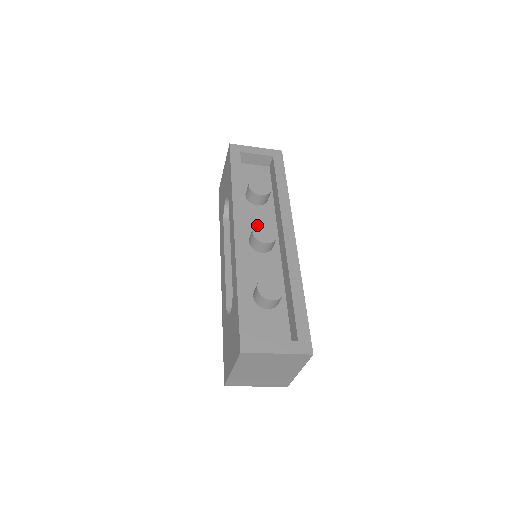
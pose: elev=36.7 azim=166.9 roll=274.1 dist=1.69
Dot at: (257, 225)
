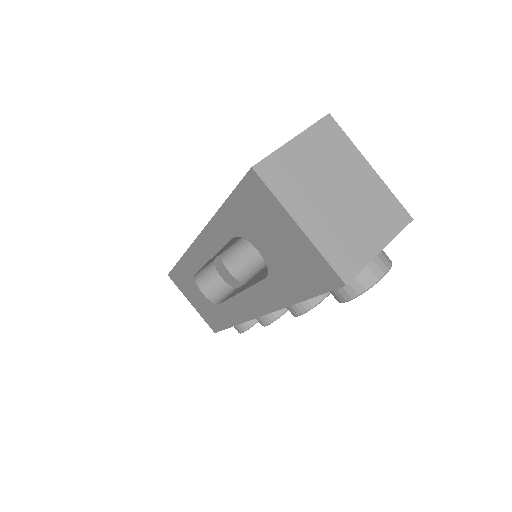
Dot at: occluded
